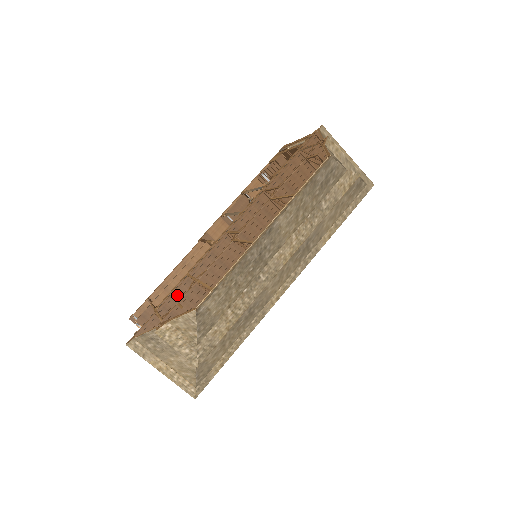
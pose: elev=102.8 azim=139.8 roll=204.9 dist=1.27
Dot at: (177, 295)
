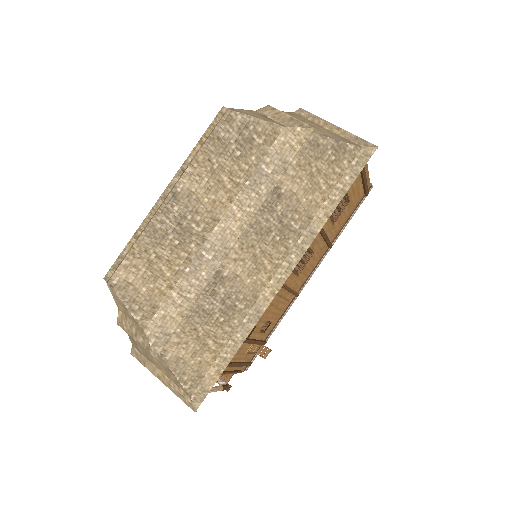
Dot at: occluded
